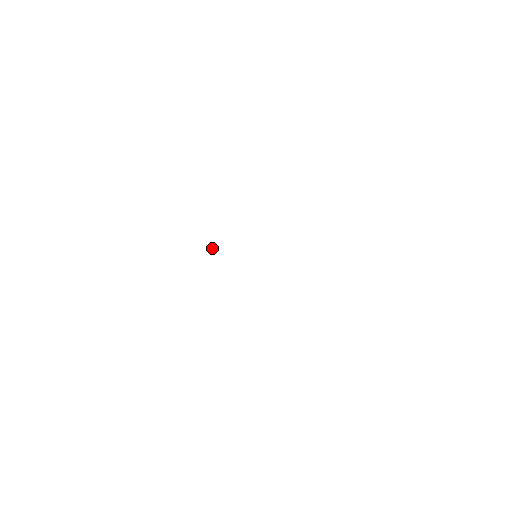
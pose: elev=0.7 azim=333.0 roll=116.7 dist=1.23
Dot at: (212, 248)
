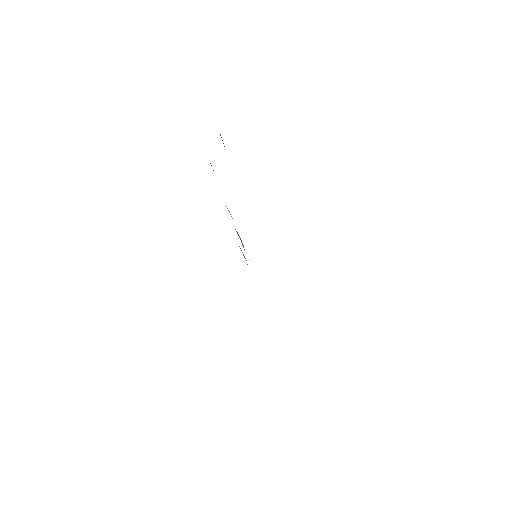
Dot at: occluded
